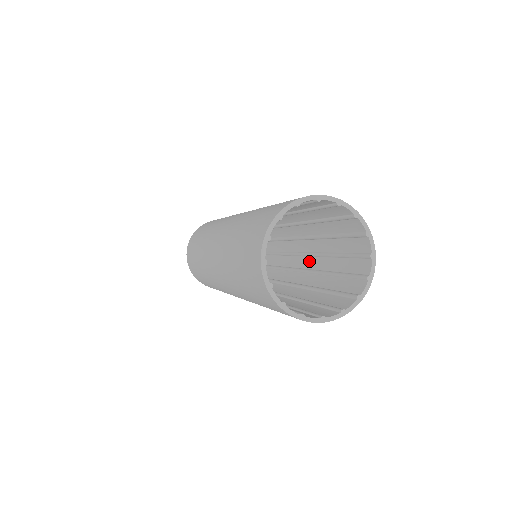
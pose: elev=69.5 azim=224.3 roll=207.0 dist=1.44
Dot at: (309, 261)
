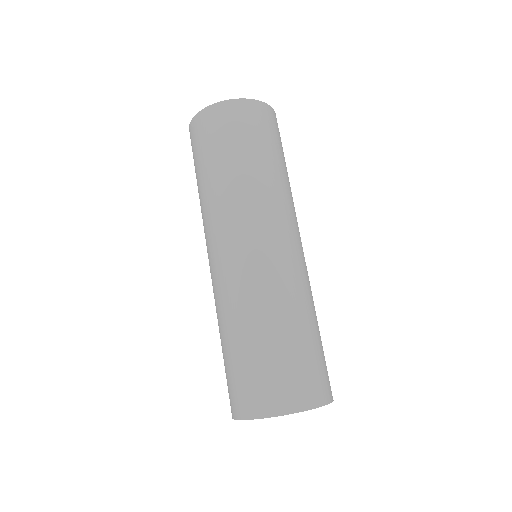
Dot at: occluded
